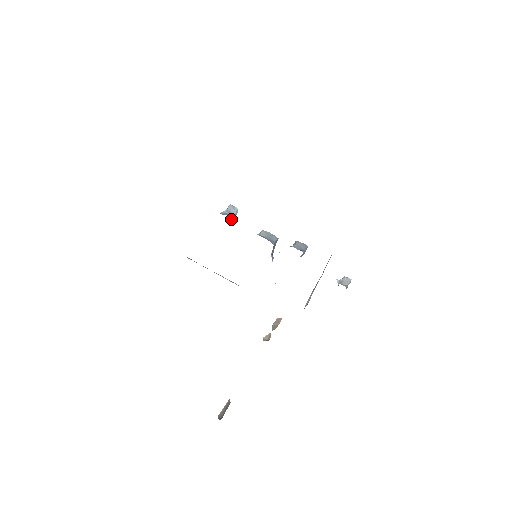
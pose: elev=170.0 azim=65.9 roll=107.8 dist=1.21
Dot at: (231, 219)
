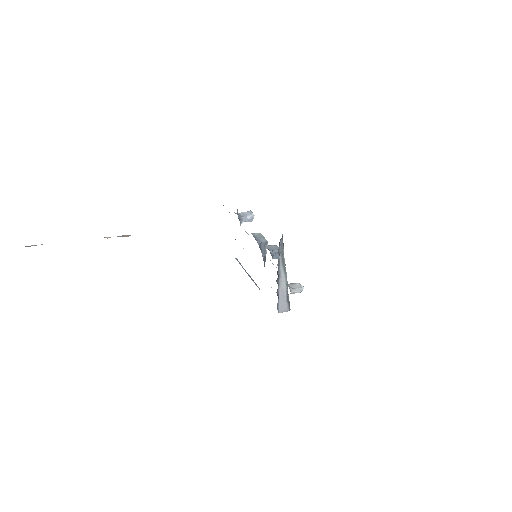
Dot at: (245, 221)
